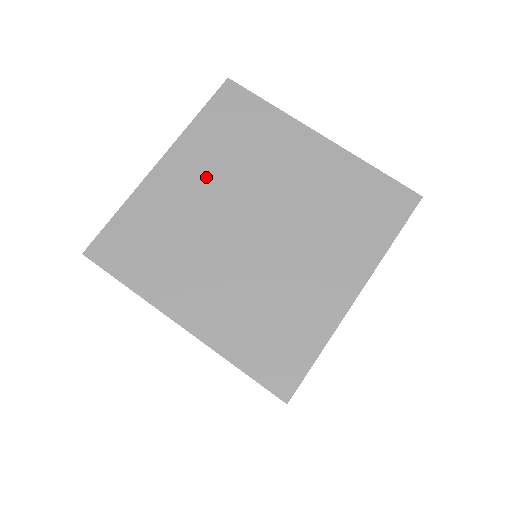
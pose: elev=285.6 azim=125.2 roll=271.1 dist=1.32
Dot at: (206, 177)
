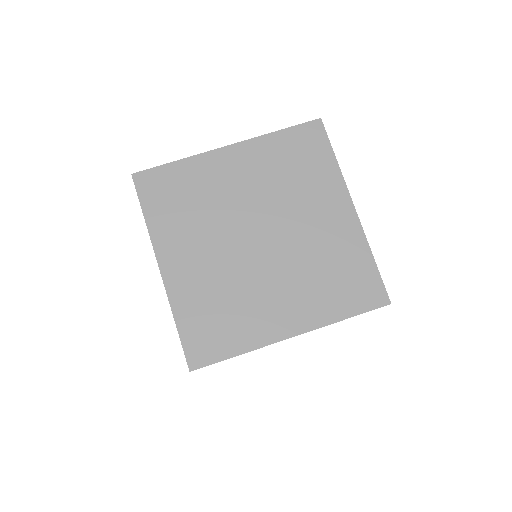
Dot at: (198, 245)
